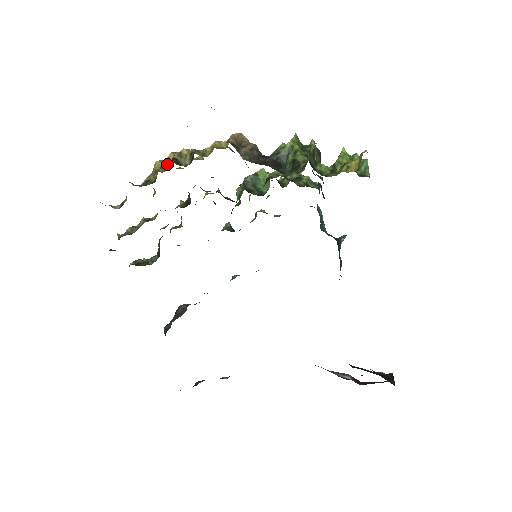
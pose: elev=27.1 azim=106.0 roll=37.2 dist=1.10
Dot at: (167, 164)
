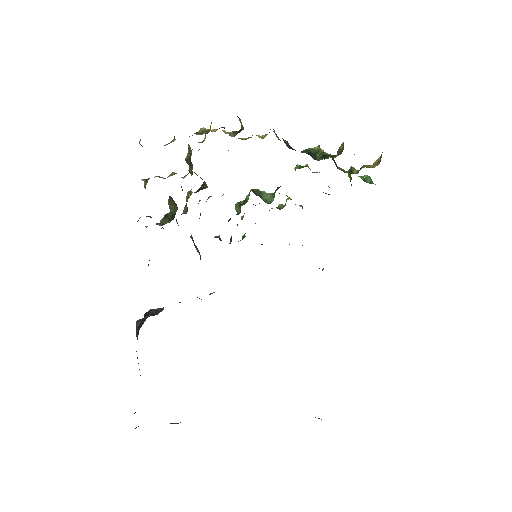
Dot at: occluded
